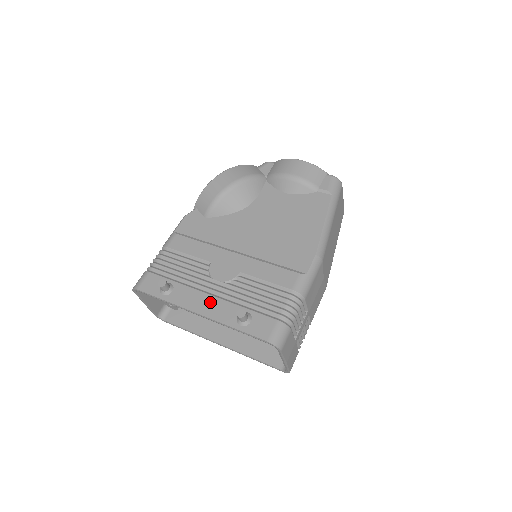
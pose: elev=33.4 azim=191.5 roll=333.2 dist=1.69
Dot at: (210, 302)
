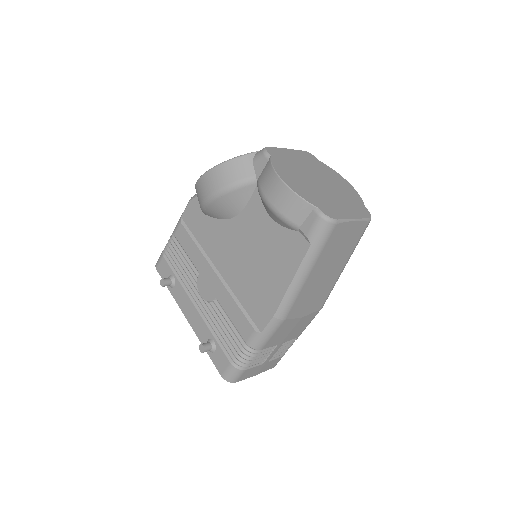
Dot at: (194, 314)
